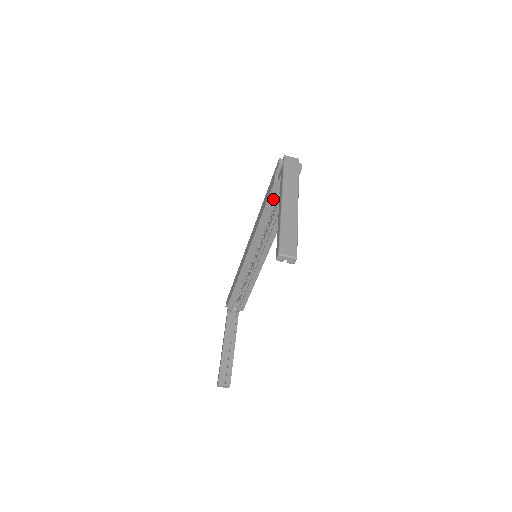
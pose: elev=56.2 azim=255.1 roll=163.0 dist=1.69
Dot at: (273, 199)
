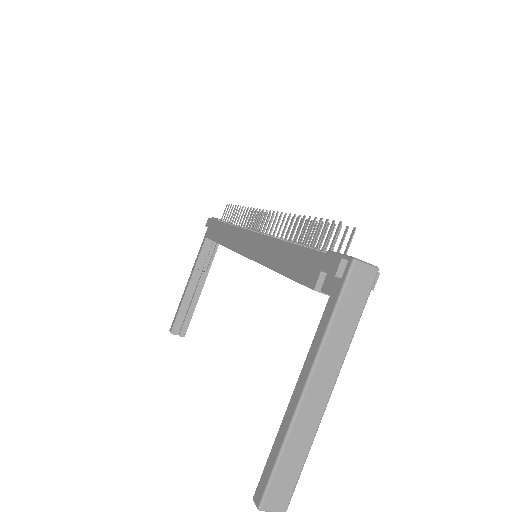
Dot at: occluded
